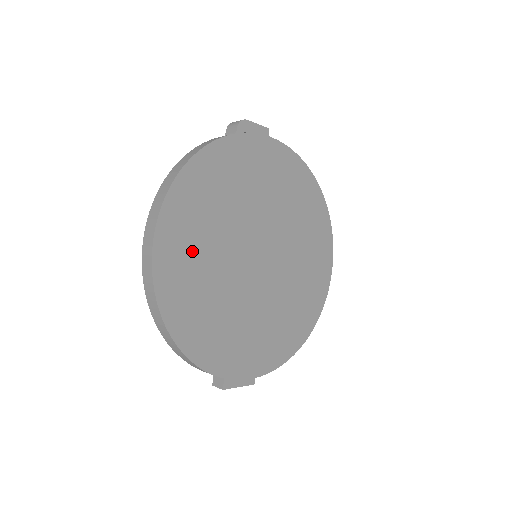
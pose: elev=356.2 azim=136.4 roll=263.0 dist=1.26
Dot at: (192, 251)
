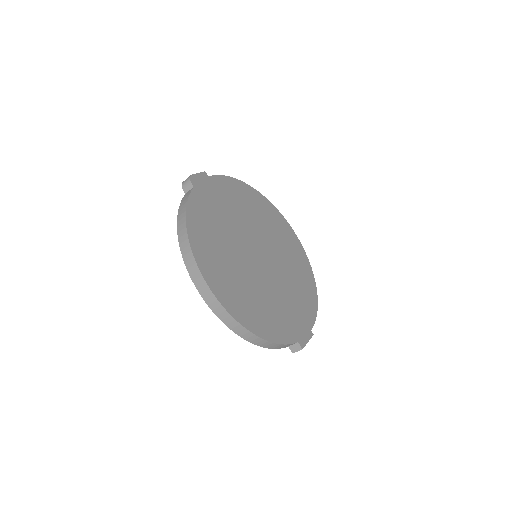
Dot at: (228, 276)
